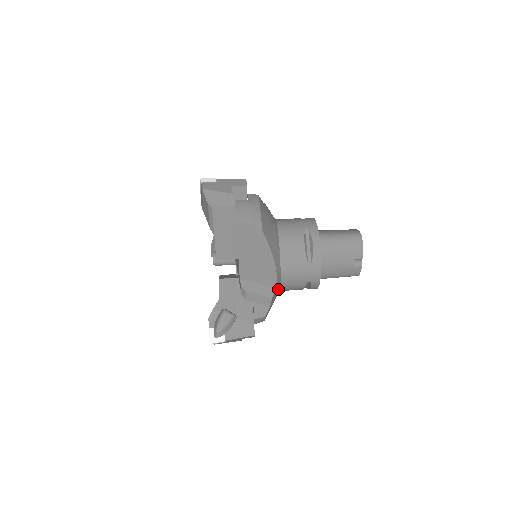
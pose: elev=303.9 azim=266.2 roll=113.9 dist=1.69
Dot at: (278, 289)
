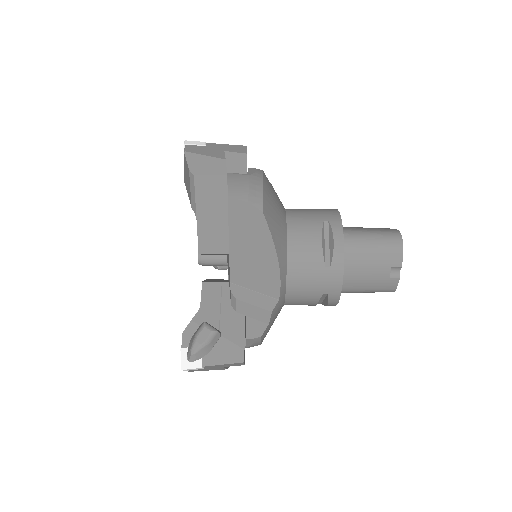
Dot at: (282, 301)
